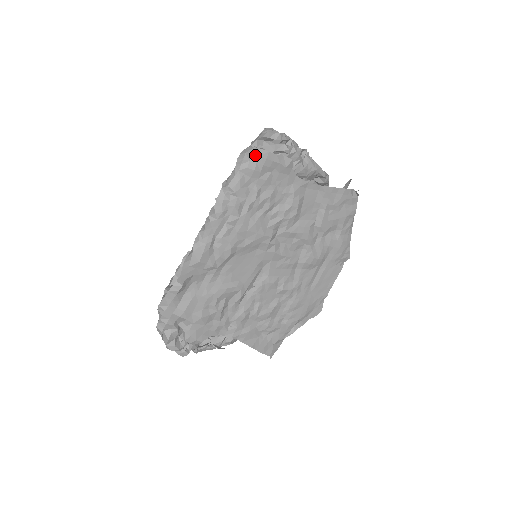
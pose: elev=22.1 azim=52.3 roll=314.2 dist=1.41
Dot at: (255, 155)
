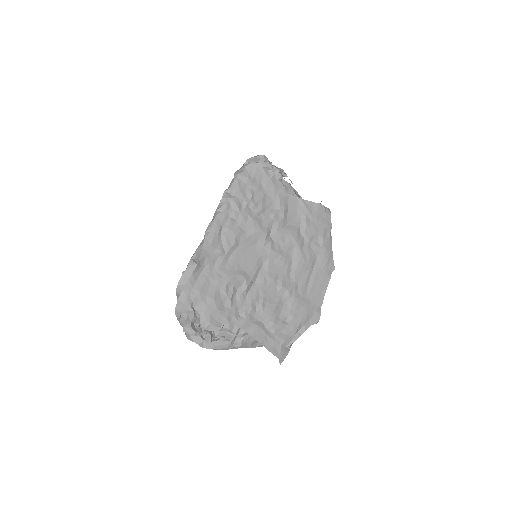
Dot at: (247, 168)
